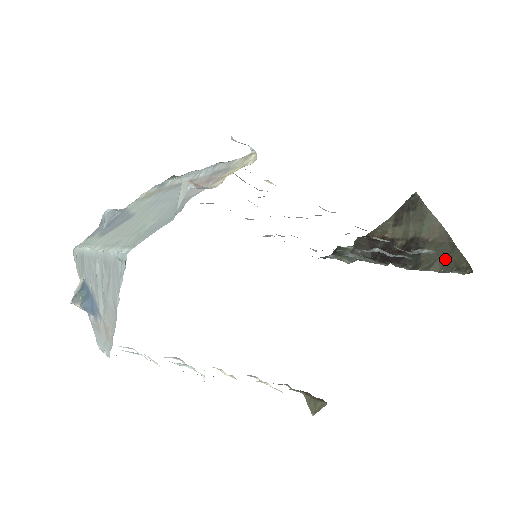
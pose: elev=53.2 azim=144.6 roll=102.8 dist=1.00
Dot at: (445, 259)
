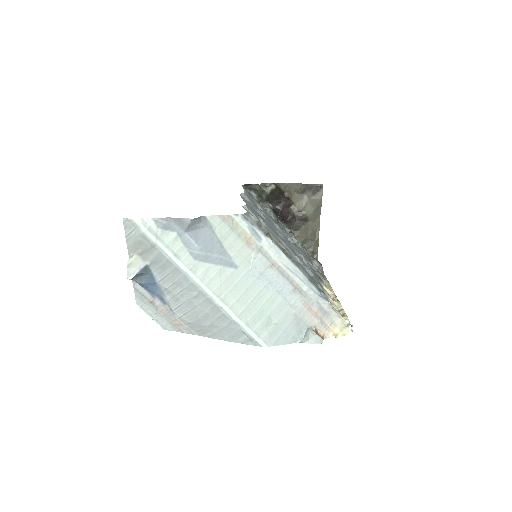
Dot at: (310, 240)
